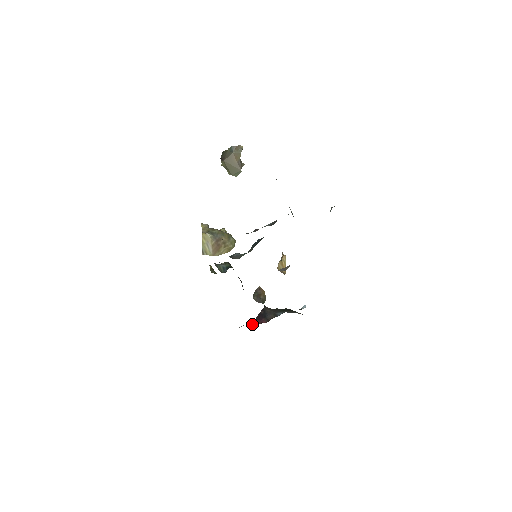
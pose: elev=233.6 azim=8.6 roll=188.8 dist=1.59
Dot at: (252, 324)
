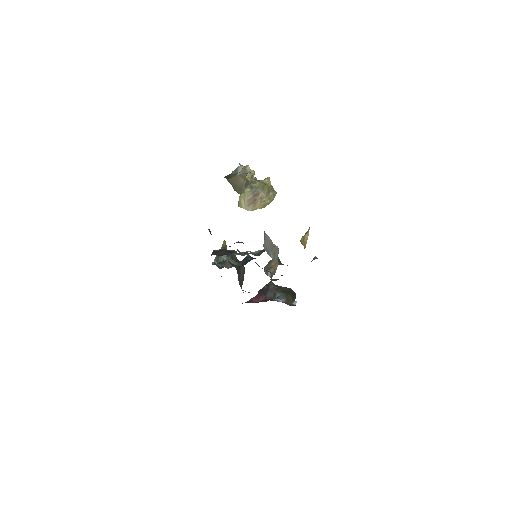
Dot at: (251, 298)
